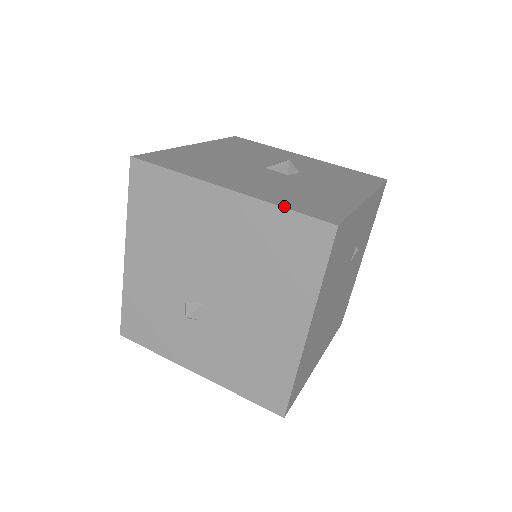
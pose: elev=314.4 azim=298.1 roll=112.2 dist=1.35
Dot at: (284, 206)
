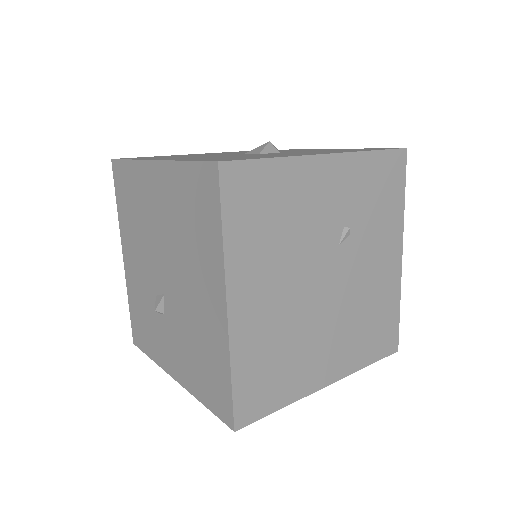
Dot at: (187, 160)
